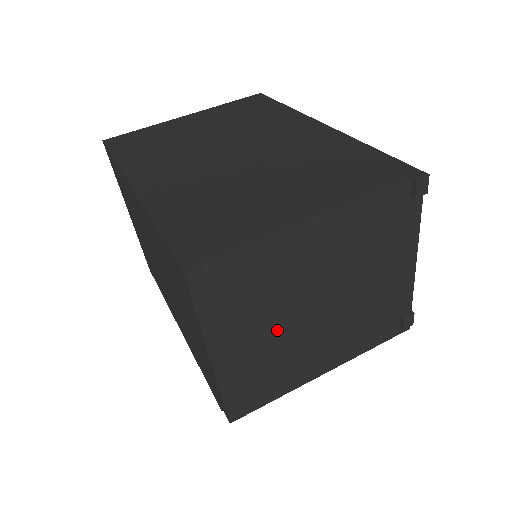
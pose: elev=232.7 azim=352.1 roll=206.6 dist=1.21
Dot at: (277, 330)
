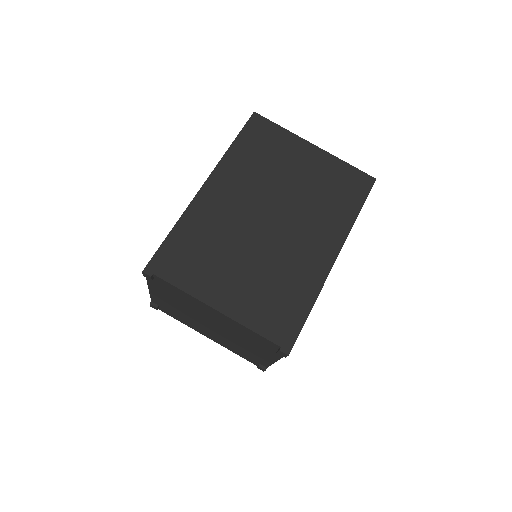
Dot at: (185, 311)
